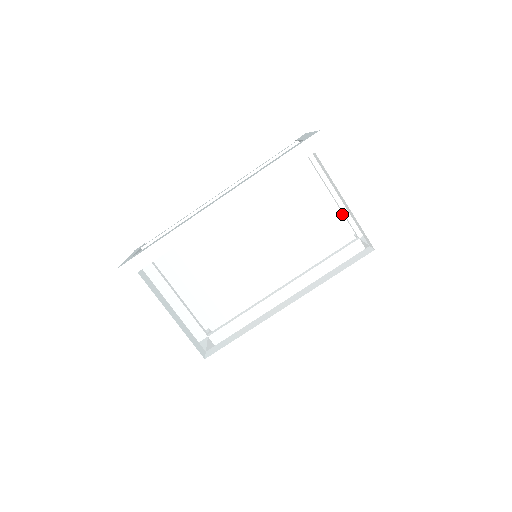
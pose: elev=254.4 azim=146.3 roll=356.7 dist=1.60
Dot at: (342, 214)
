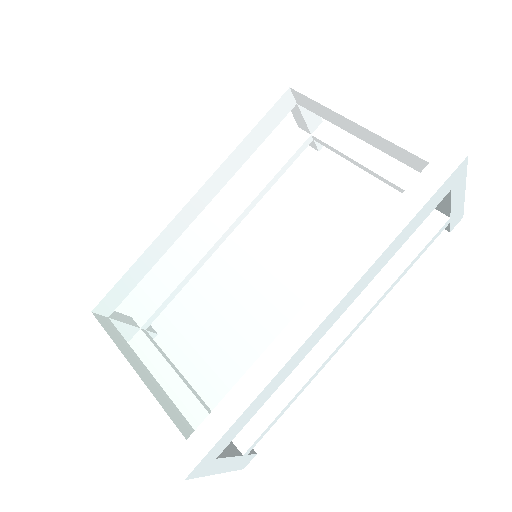
Dot at: (352, 137)
